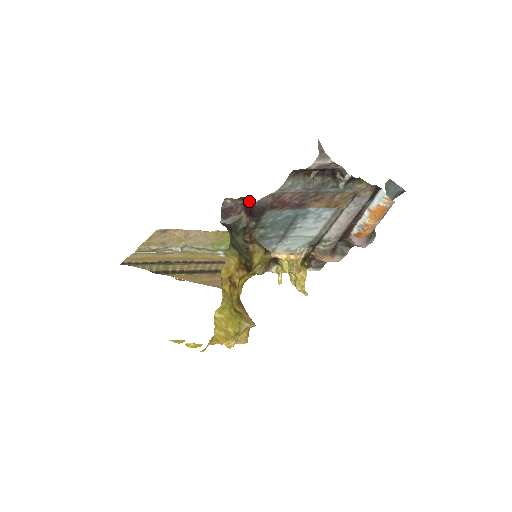
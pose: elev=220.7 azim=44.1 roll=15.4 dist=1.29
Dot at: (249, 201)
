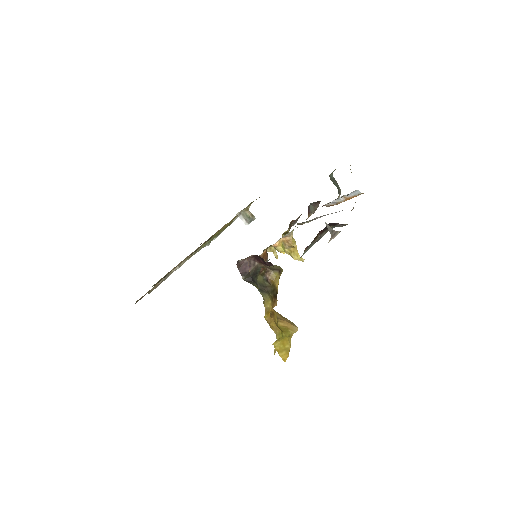
Dot at: (266, 263)
